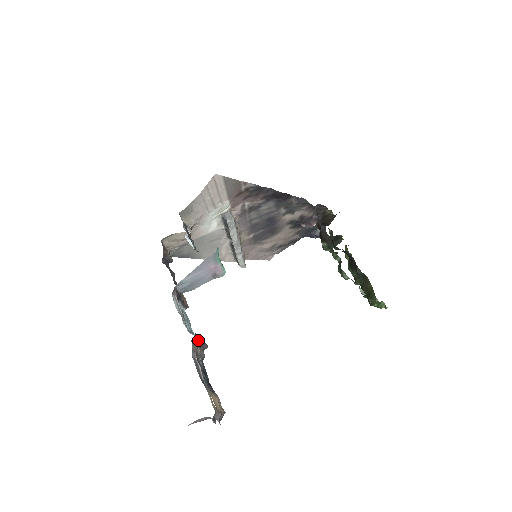
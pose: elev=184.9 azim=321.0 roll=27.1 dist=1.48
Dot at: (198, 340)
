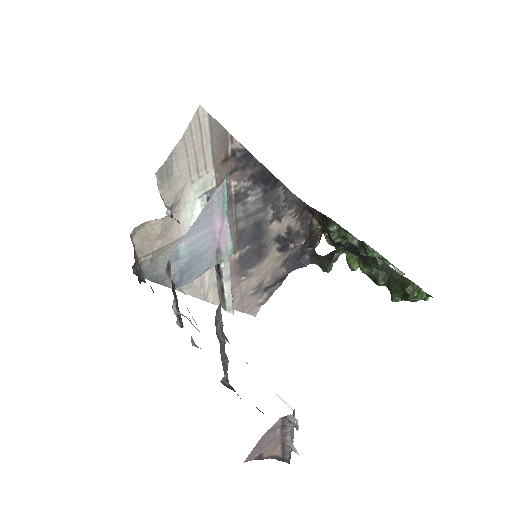
Dot at: (220, 331)
